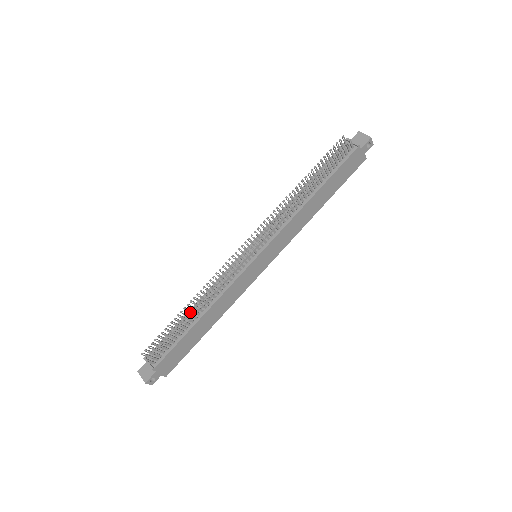
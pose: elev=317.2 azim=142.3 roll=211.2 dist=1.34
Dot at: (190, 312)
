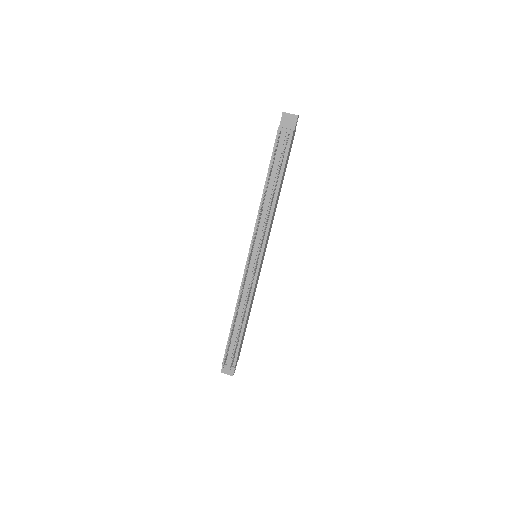
Dot at: (235, 322)
